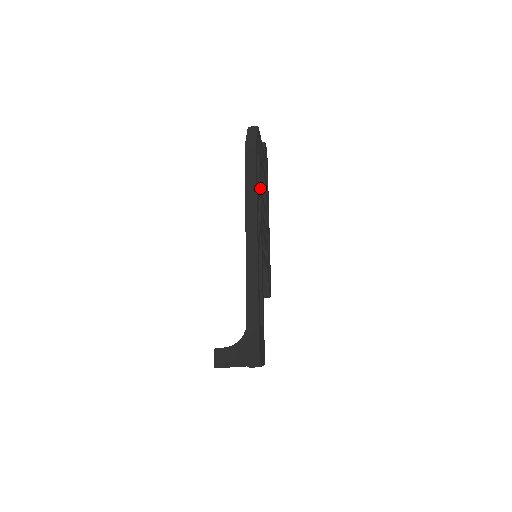
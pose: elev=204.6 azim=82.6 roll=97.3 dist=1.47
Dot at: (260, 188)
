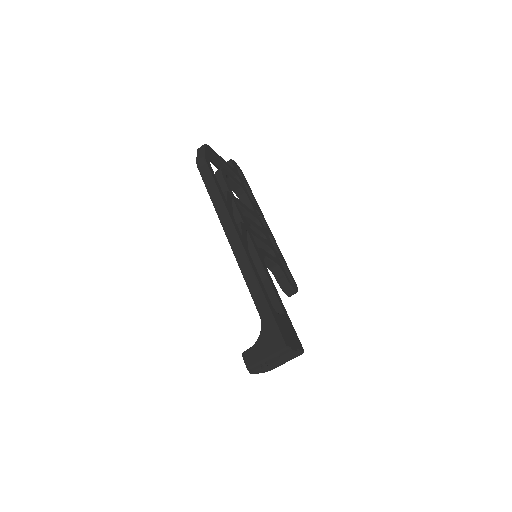
Dot at: (231, 194)
